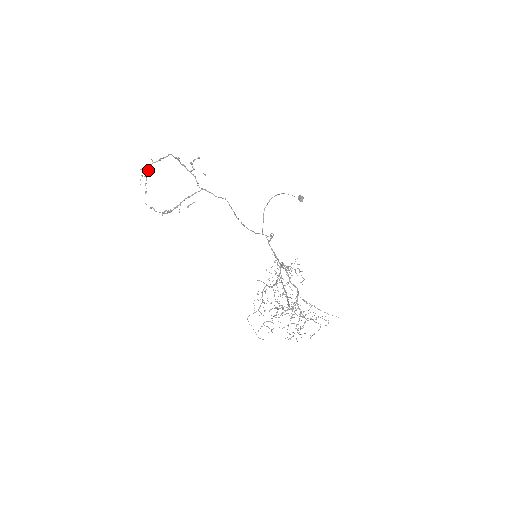
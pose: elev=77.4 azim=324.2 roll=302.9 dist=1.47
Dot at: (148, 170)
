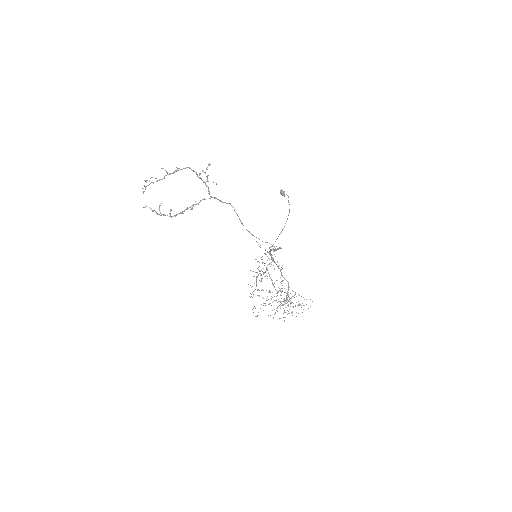
Dot at: (159, 180)
